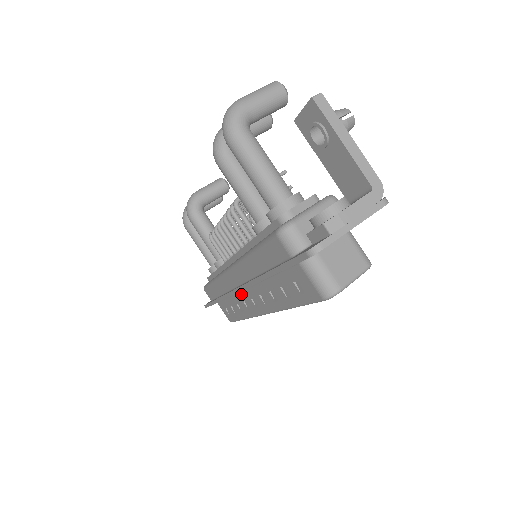
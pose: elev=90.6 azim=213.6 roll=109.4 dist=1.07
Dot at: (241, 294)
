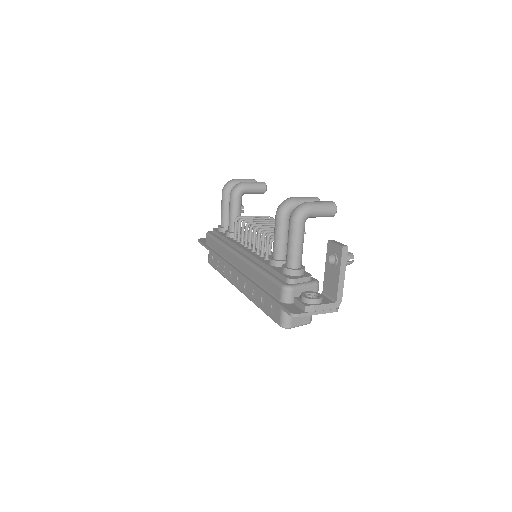
Dot at: occluded
